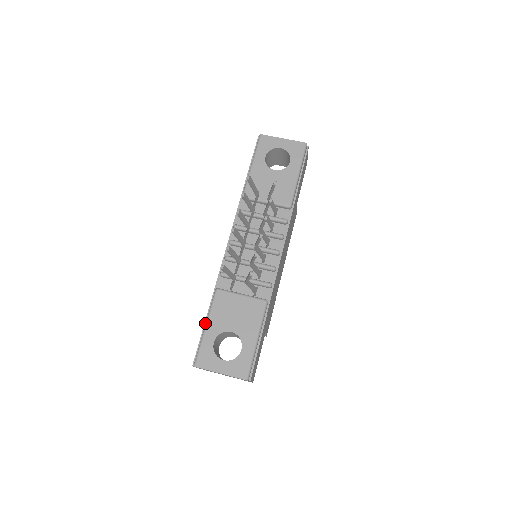
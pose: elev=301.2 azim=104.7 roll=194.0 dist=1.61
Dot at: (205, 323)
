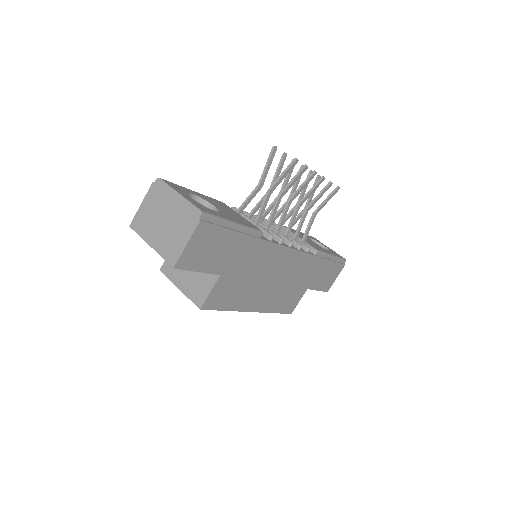
Dot at: occluded
